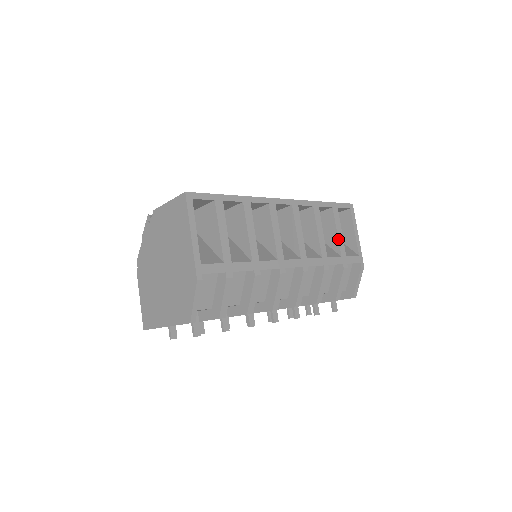
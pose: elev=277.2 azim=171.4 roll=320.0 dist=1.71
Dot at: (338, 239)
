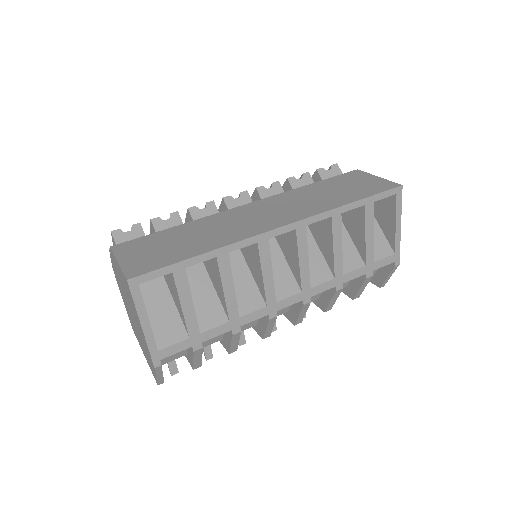
Dot at: (365, 245)
